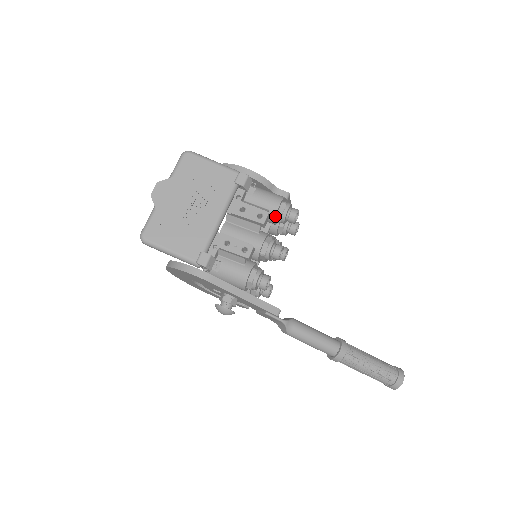
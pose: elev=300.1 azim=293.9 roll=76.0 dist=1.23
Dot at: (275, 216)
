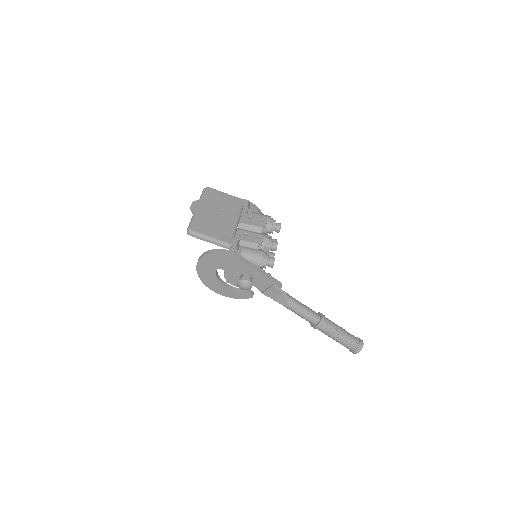
Dot at: (268, 225)
